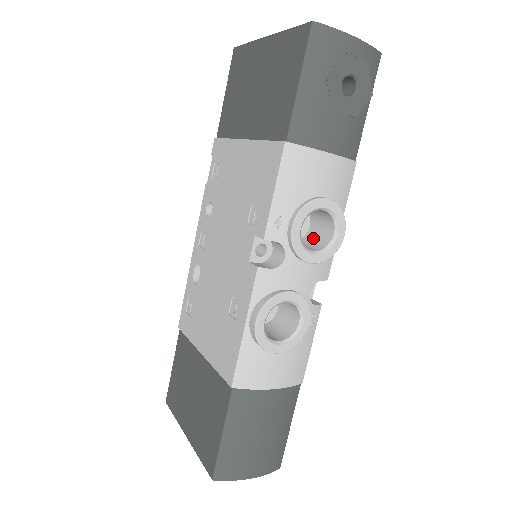
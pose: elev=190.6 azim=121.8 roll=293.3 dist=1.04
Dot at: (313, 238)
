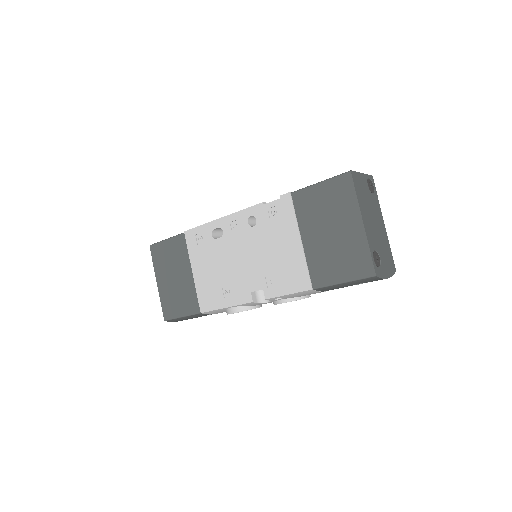
Dot at: occluded
